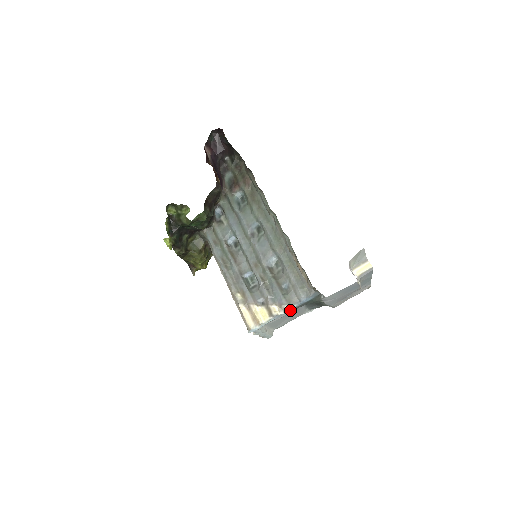
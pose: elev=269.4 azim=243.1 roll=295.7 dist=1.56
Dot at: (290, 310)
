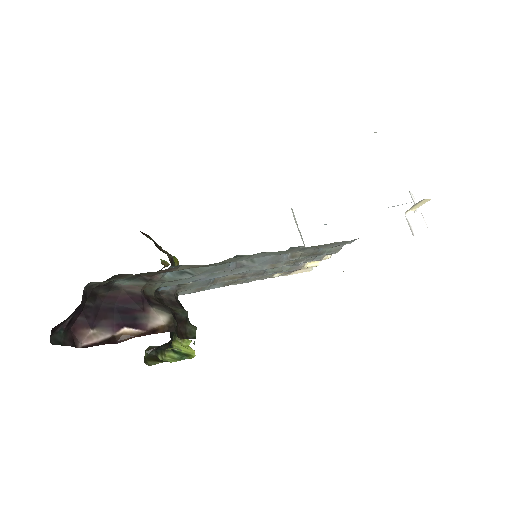
Dot at: occluded
